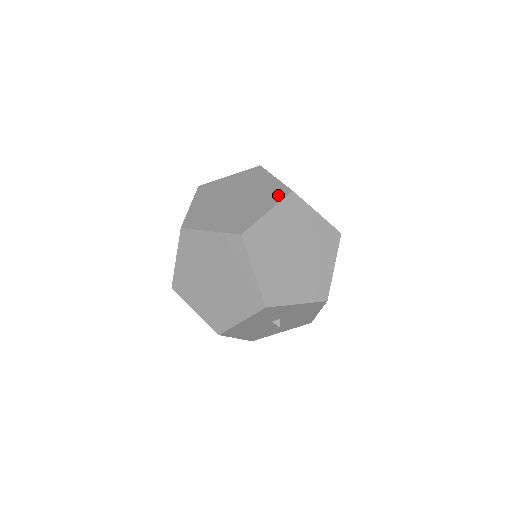
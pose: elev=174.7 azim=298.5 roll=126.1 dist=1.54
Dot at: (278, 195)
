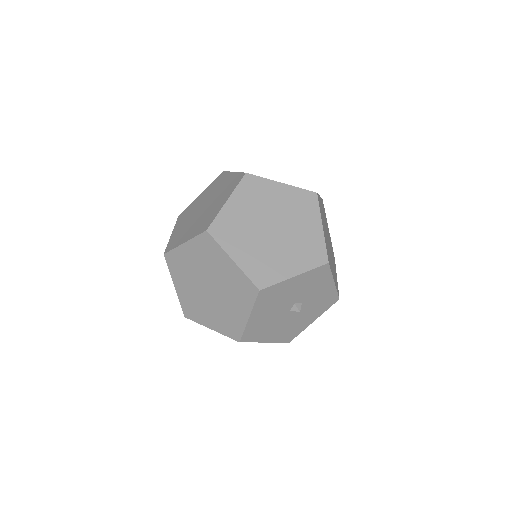
Dot at: occluded
